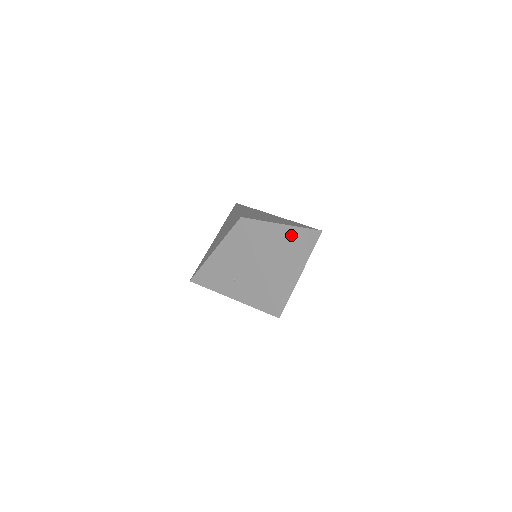
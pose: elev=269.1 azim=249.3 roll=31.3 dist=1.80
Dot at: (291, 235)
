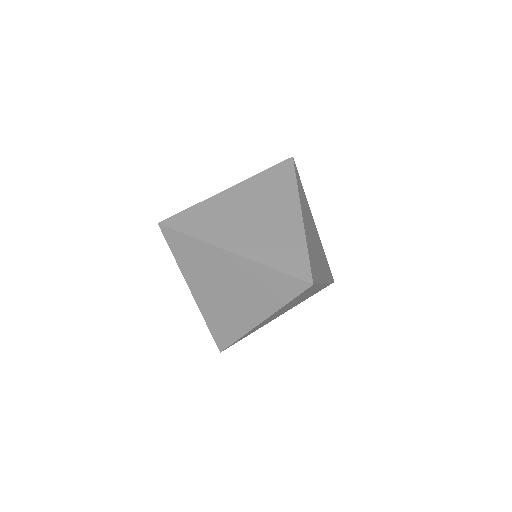
Dot at: (316, 290)
